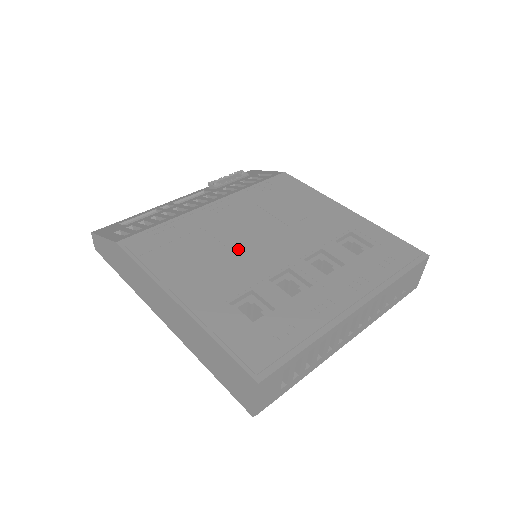
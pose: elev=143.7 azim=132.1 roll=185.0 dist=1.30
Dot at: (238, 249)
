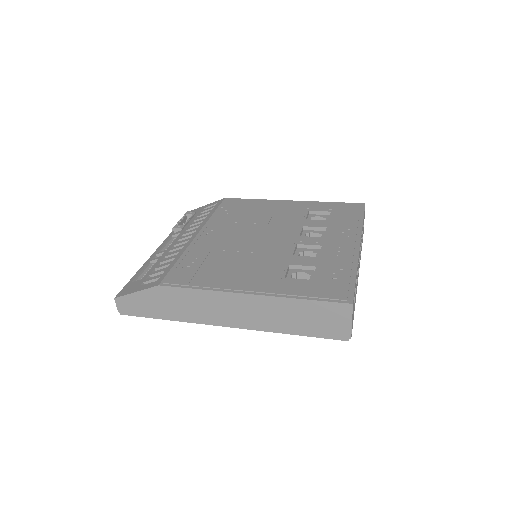
Dot at: (252, 249)
